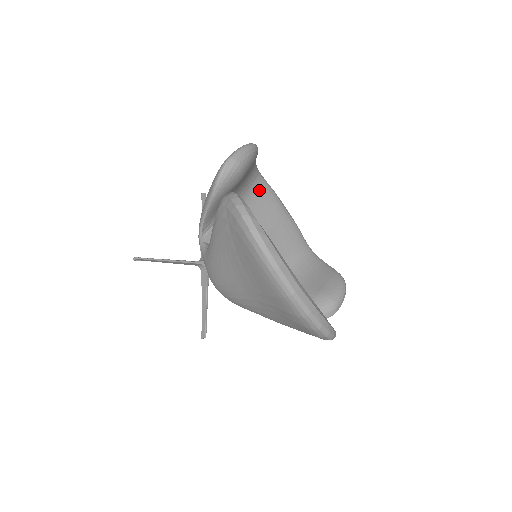
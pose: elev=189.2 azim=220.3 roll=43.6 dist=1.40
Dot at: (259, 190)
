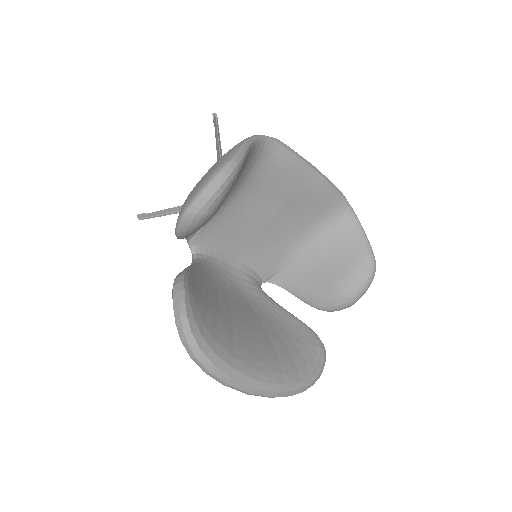
Dot at: (267, 165)
